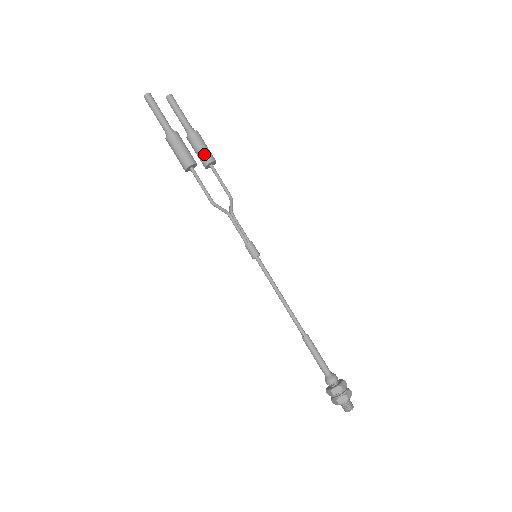
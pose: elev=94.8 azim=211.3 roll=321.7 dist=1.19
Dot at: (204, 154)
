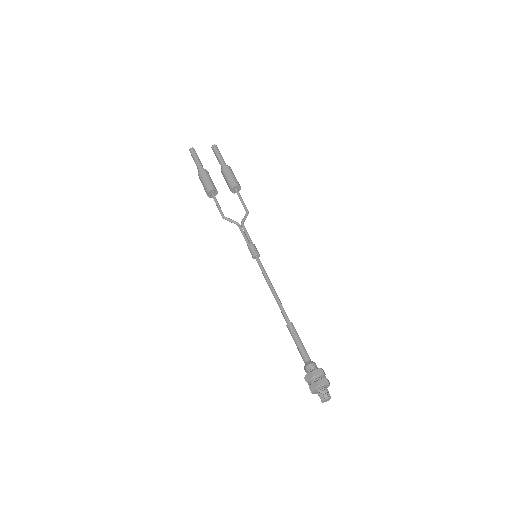
Dot at: (229, 182)
